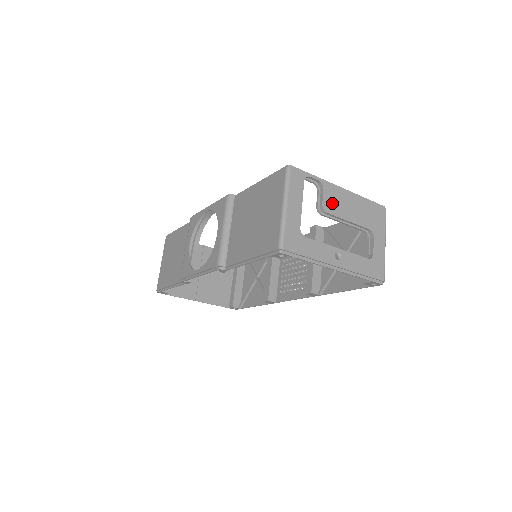
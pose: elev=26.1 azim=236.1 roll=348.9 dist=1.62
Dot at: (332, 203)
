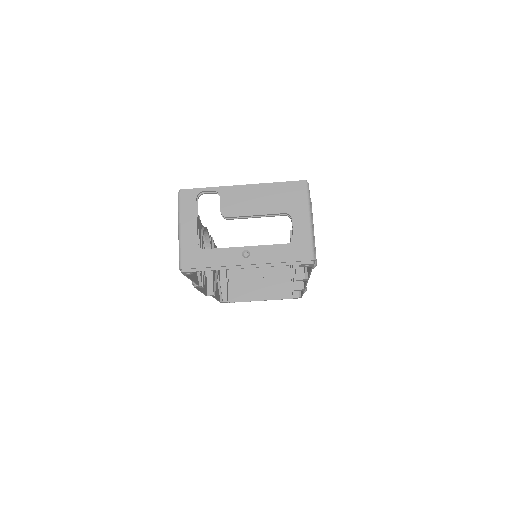
Dot at: (232, 205)
